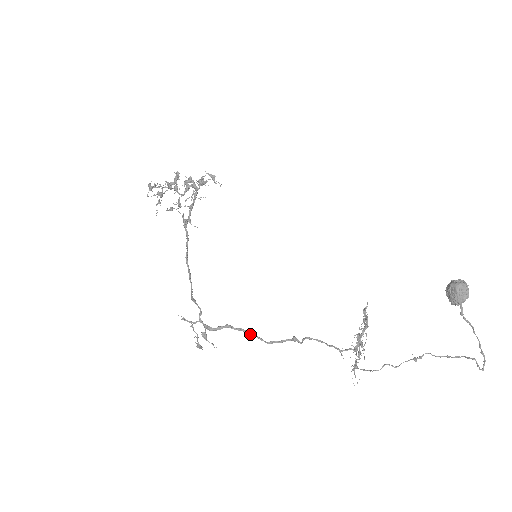
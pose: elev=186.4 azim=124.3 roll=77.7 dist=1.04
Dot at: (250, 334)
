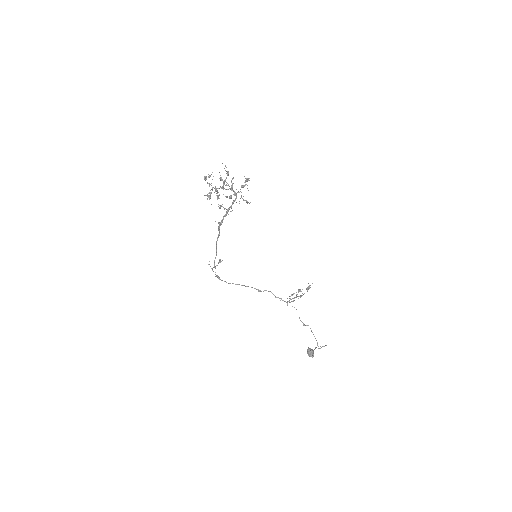
Dot at: occluded
